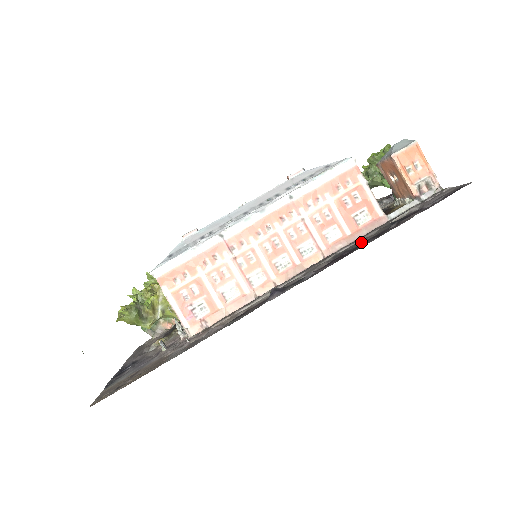
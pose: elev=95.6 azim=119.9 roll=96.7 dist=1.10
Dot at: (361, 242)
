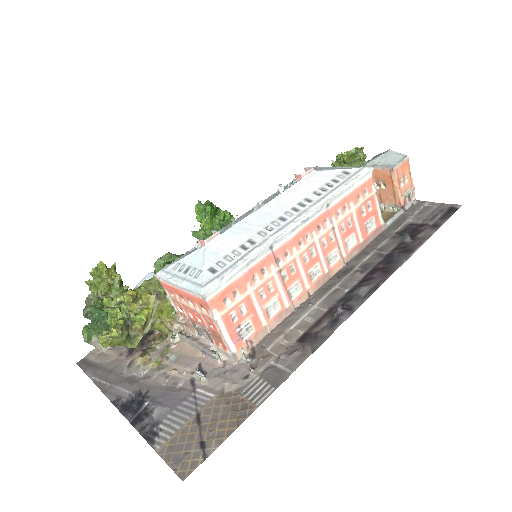
Dot at: (383, 253)
